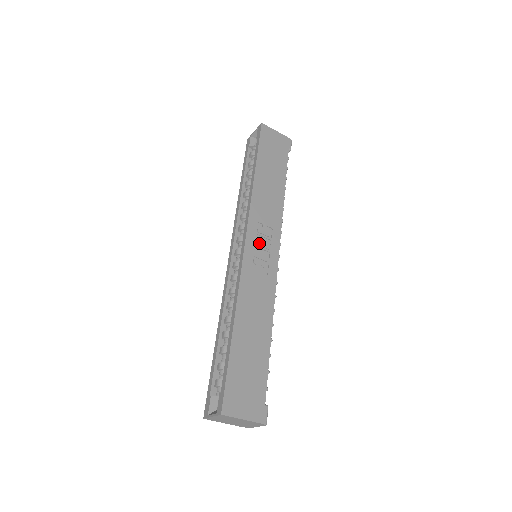
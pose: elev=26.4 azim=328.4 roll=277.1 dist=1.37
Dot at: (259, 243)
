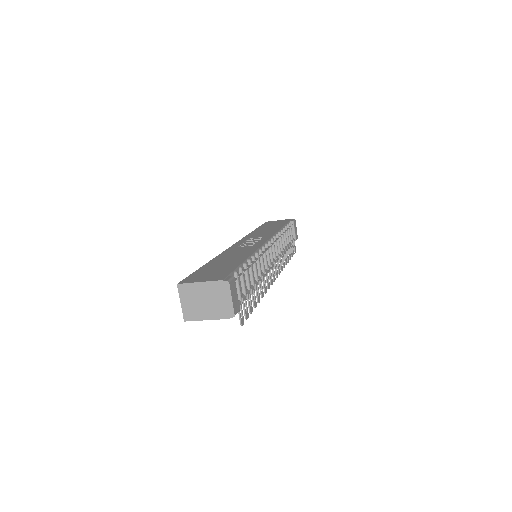
Dot at: (248, 242)
